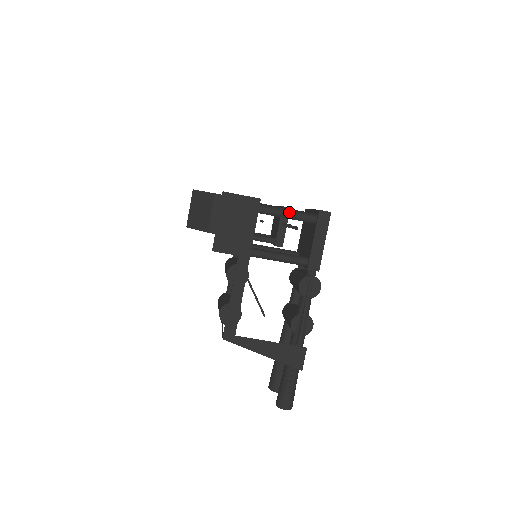
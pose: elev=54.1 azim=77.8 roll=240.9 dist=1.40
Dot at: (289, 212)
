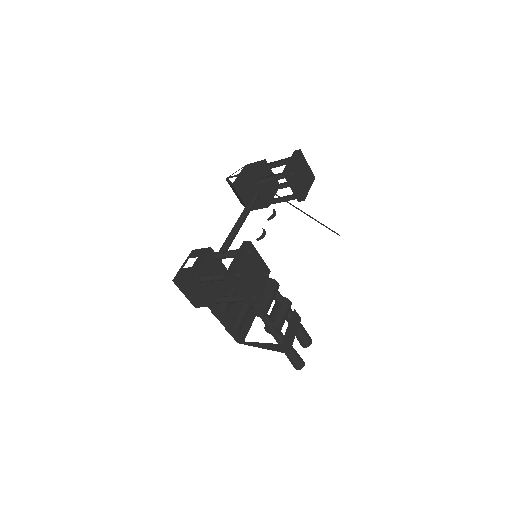
Dot at: (216, 274)
